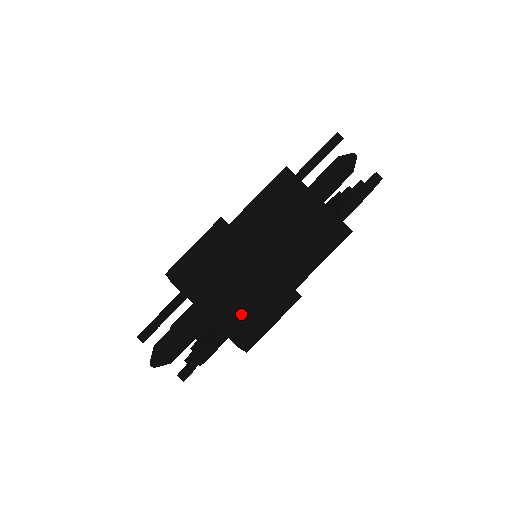
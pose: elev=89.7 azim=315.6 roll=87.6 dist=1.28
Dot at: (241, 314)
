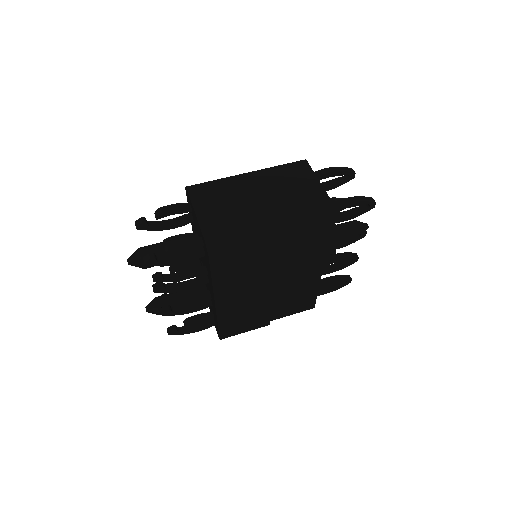
Dot at: (221, 222)
